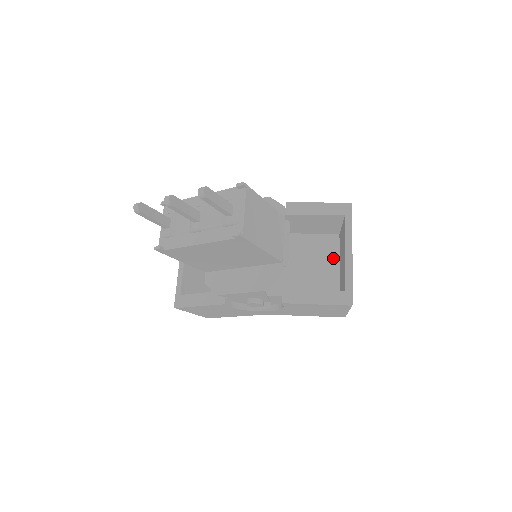
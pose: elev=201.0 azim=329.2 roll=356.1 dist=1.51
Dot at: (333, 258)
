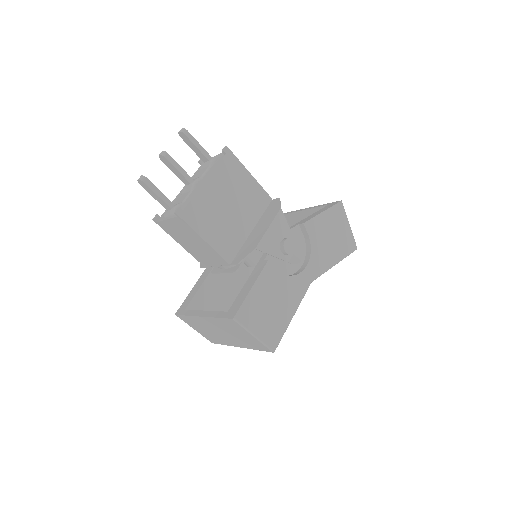
Dot at: occluded
